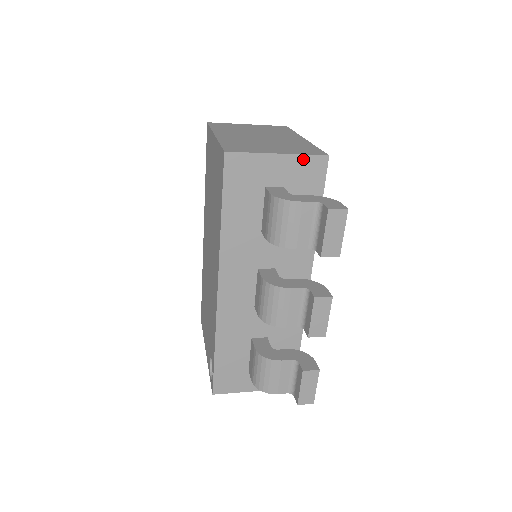
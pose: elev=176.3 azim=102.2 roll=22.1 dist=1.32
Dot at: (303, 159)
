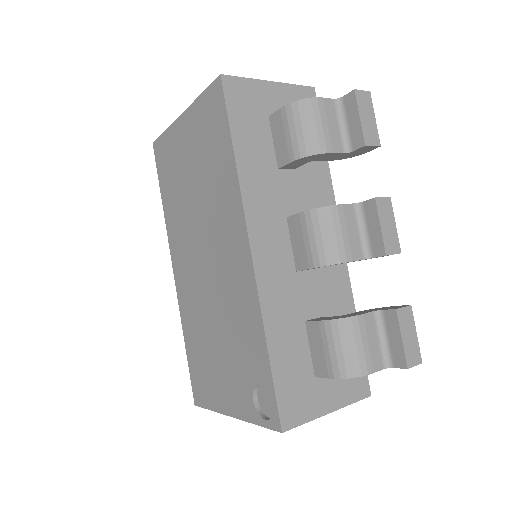
Dot at: (294, 89)
